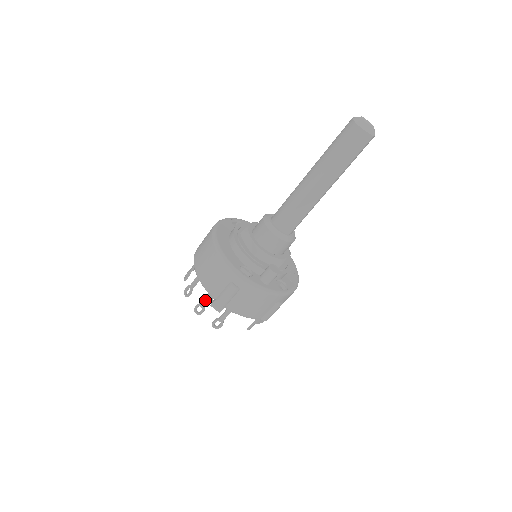
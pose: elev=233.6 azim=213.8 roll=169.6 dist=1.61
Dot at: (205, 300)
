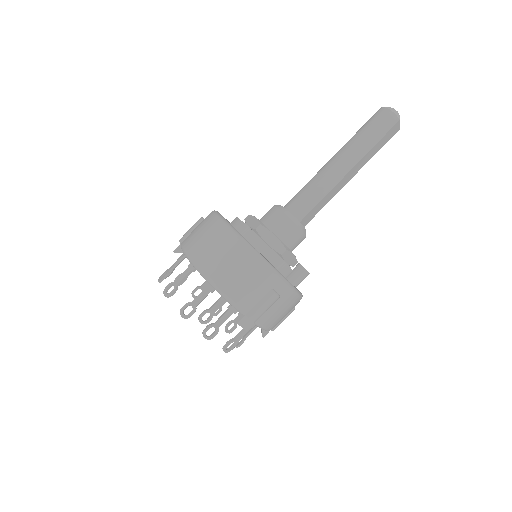
Dot at: (223, 318)
